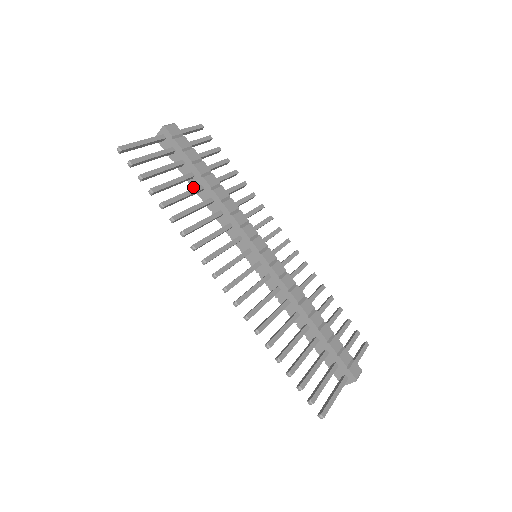
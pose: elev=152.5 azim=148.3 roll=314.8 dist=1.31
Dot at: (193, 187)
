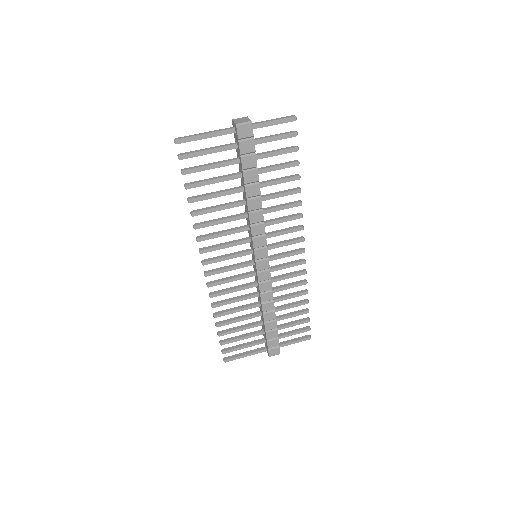
Dot at: (241, 179)
